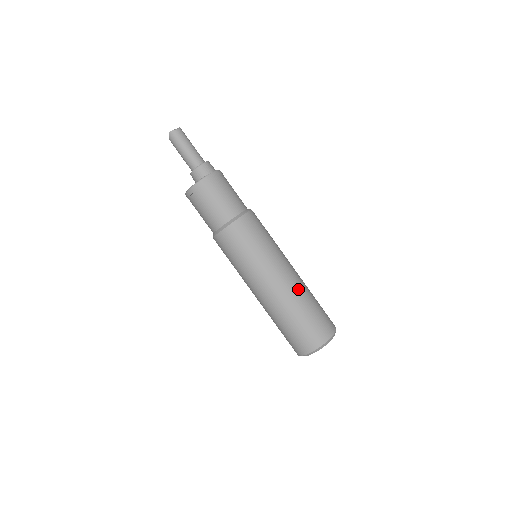
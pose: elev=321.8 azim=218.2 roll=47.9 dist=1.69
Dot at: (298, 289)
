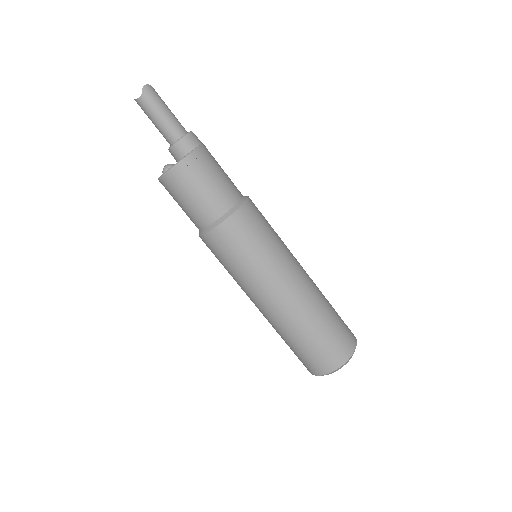
Dot at: (315, 284)
